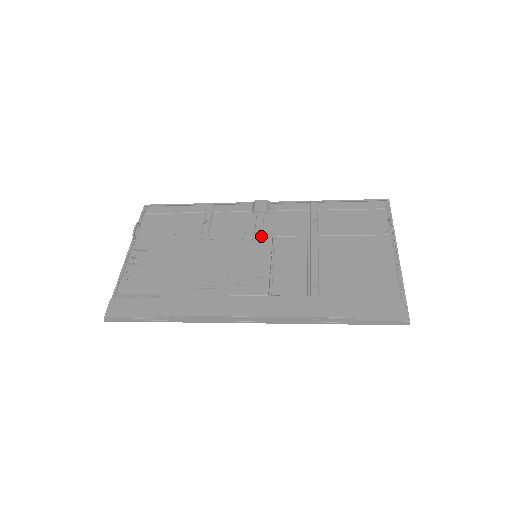
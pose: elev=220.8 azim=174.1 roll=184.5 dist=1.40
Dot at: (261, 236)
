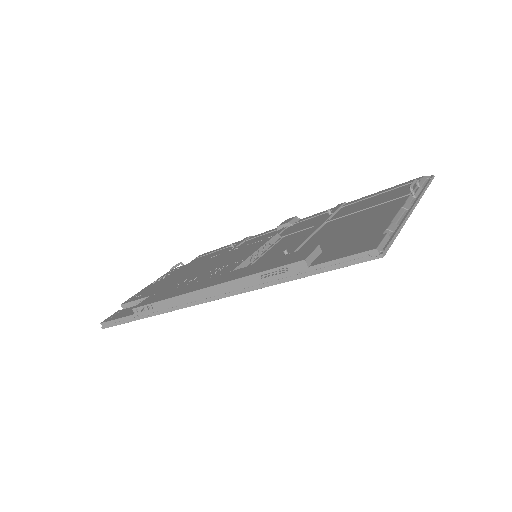
Dot at: (266, 237)
